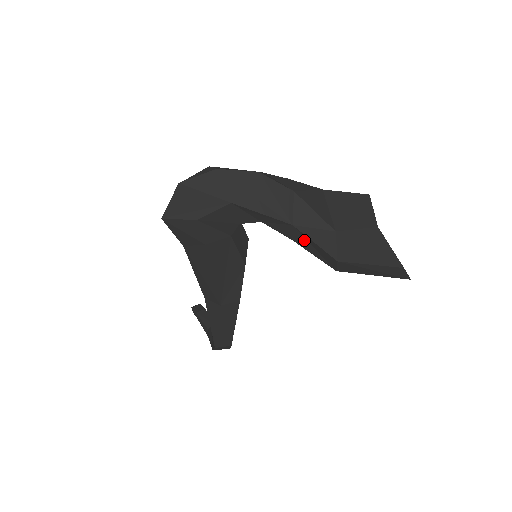
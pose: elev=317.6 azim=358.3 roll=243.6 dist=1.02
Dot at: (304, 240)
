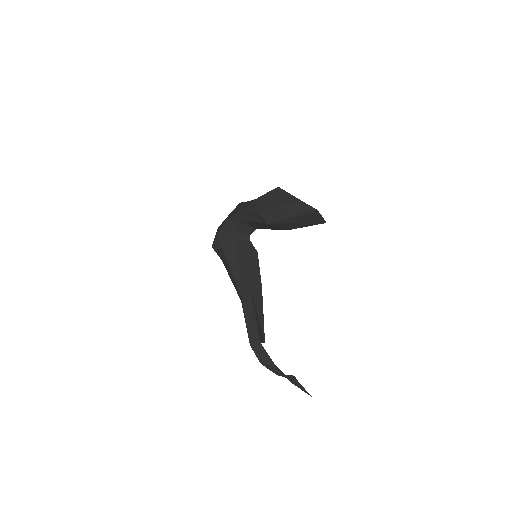
Dot at: (250, 215)
